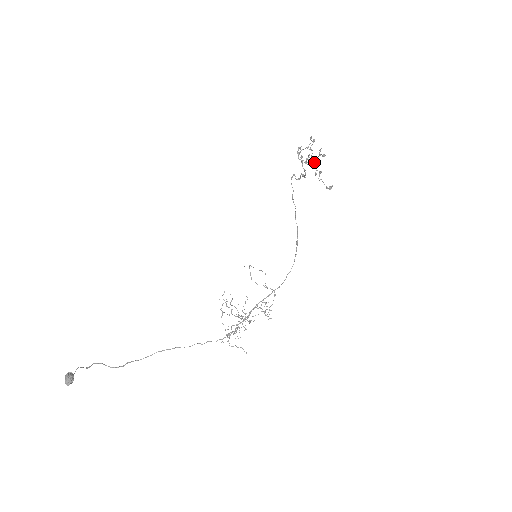
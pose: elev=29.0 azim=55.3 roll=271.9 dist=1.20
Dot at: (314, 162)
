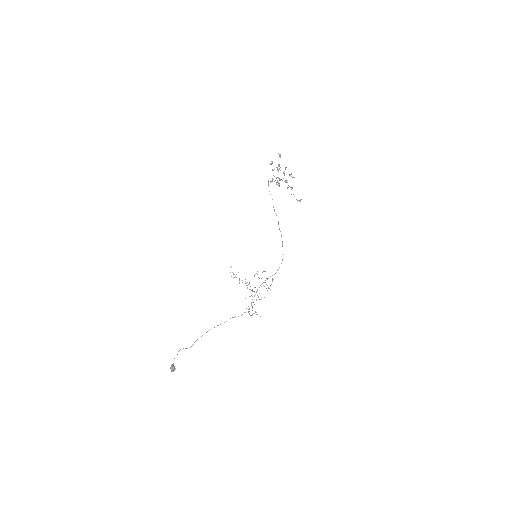
Dot at: (286, 181)
